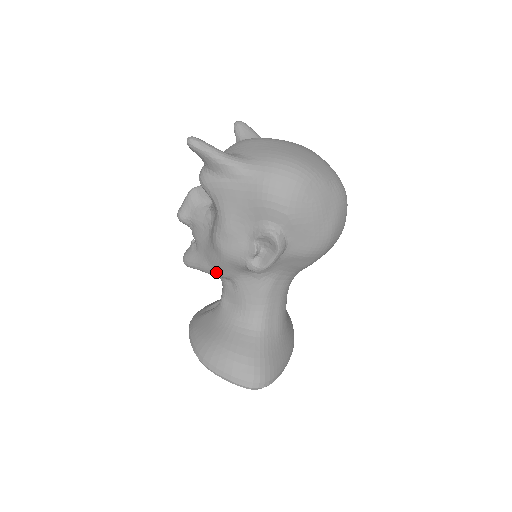
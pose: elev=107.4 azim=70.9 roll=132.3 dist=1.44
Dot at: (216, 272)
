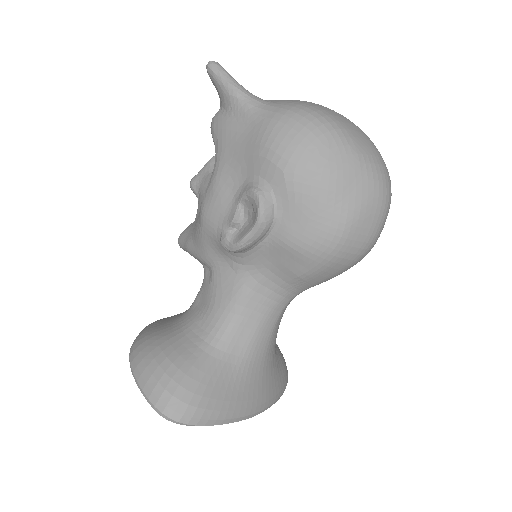
Dot at: (196, 251)
